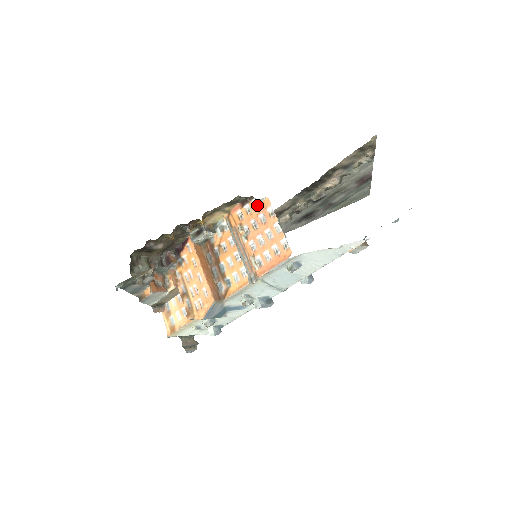
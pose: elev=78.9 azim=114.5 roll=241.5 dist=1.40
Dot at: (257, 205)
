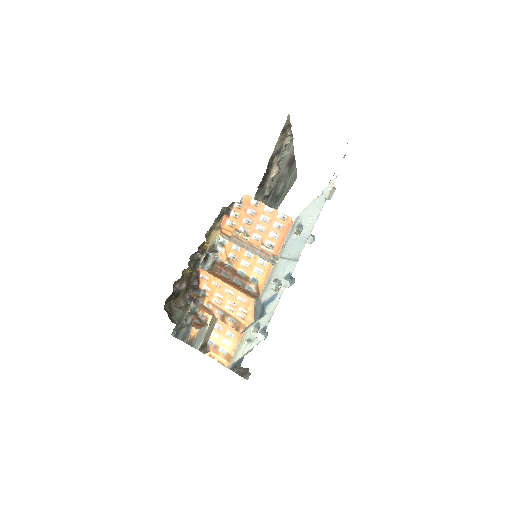
Dot at: (240, 206)
